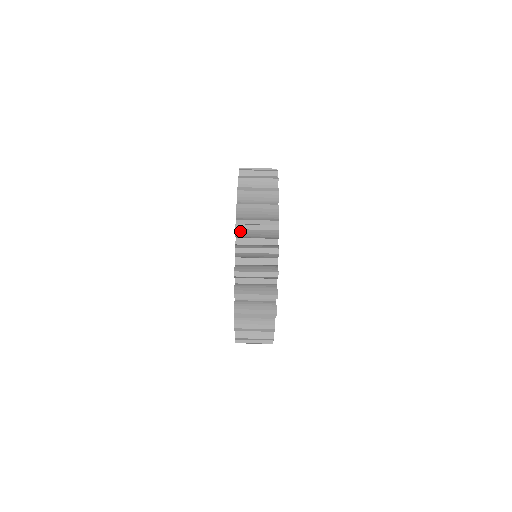
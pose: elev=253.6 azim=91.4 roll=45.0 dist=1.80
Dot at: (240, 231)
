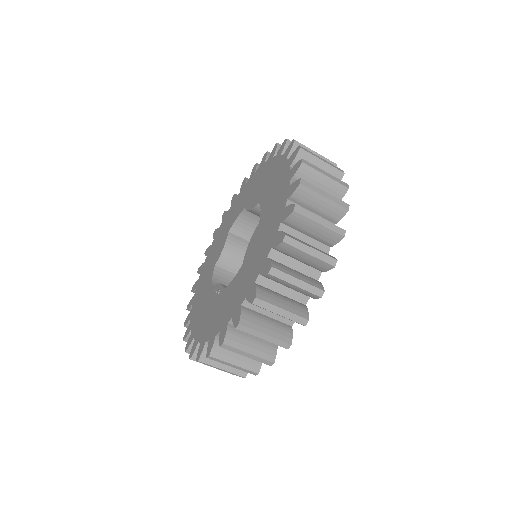
Dot at: (273, 277)
